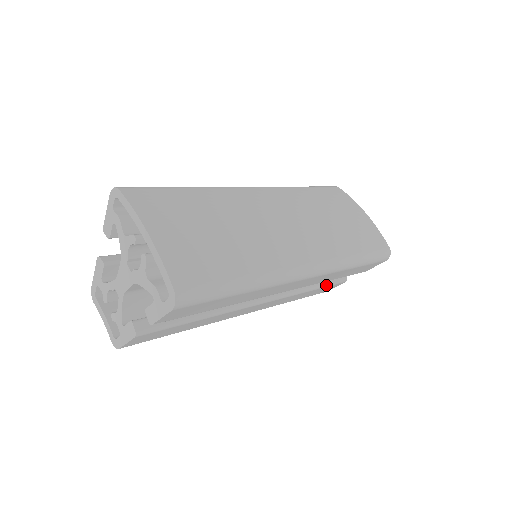
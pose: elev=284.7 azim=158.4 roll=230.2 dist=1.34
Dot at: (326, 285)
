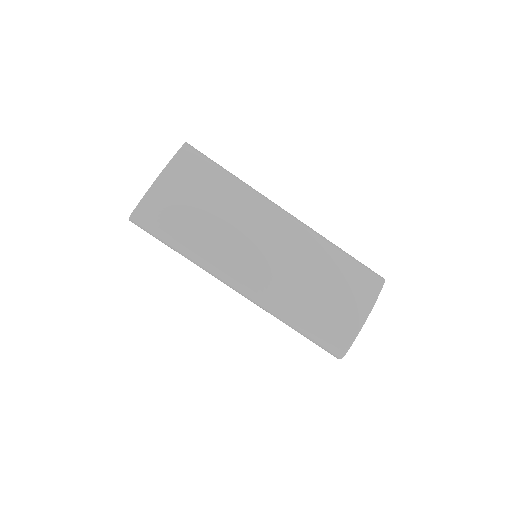
Dot at: occluded
